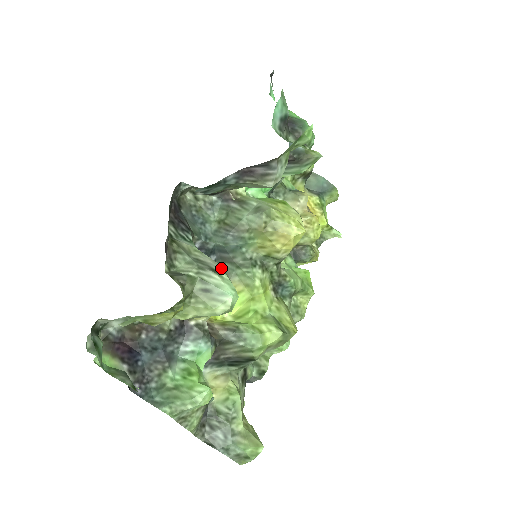
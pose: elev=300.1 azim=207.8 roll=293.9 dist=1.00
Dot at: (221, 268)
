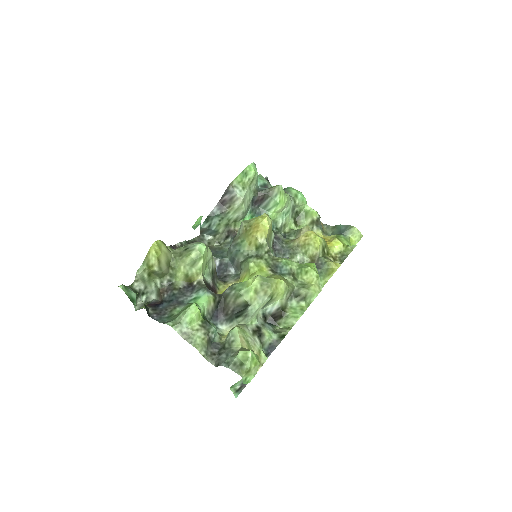
Dot at: occluded
